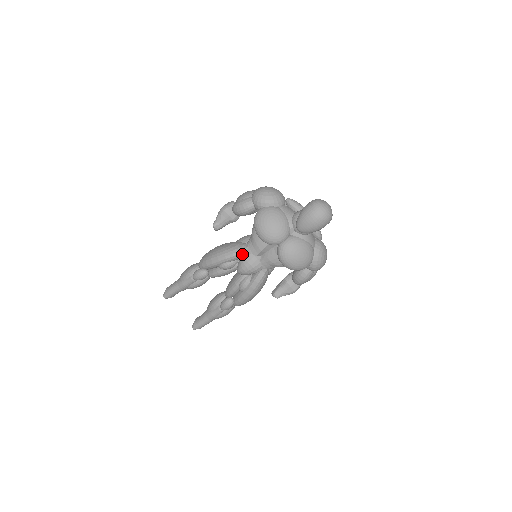
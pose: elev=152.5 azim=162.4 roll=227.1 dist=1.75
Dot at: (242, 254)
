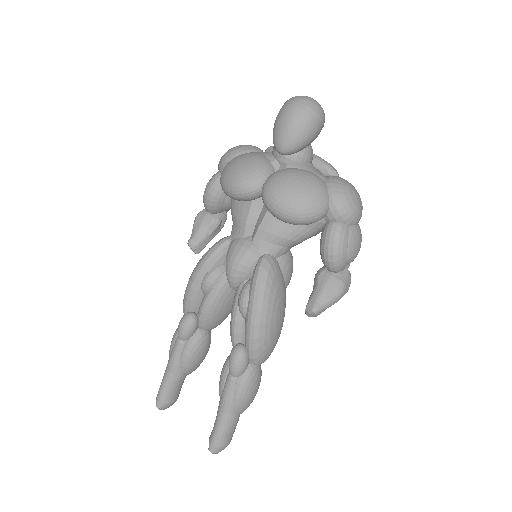
Dot at: (223, 246)
